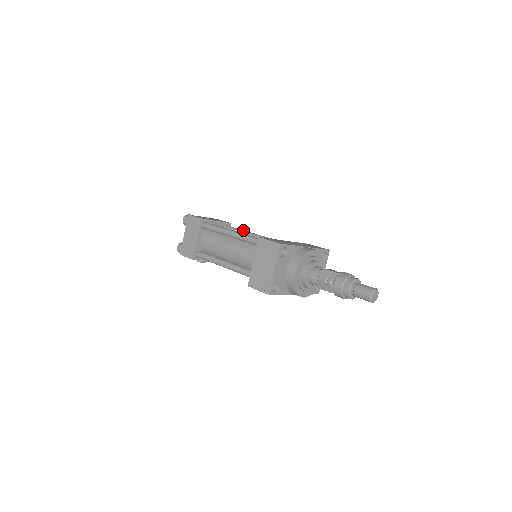
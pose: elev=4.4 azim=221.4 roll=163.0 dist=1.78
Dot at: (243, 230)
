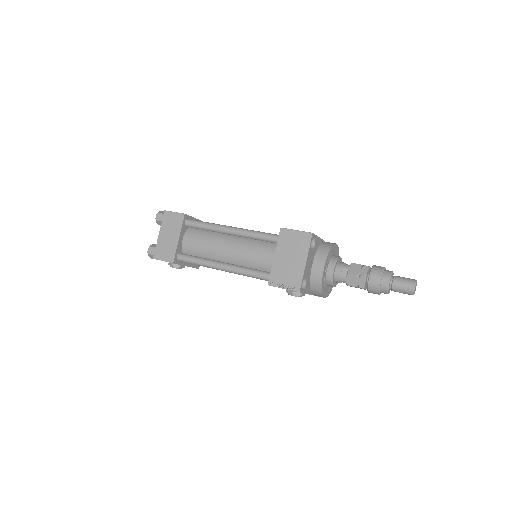
Dot at: occluded
